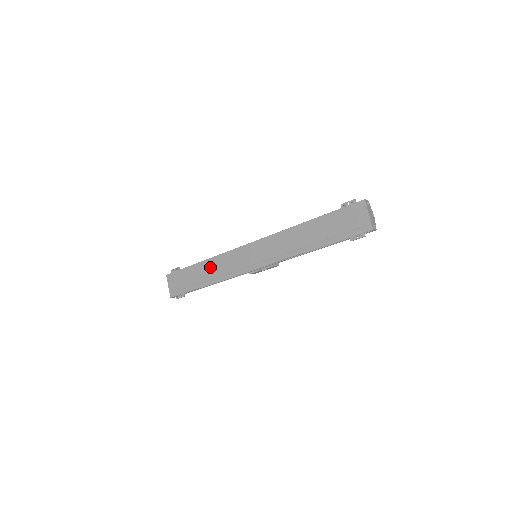
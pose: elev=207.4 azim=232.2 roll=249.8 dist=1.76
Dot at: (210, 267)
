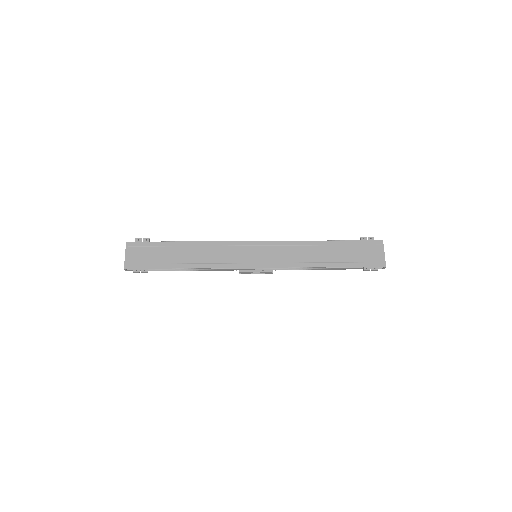
Dot at: (196, 250)
